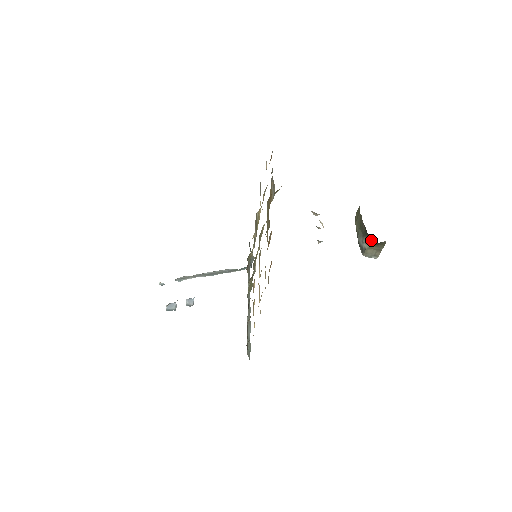
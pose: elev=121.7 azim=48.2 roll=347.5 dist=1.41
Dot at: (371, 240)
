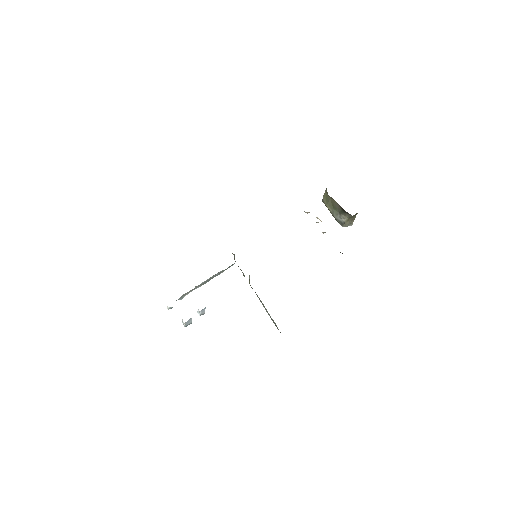
Dot at: (348, 215)
